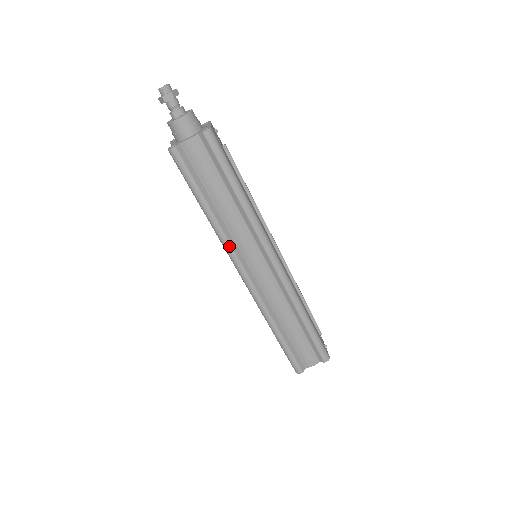
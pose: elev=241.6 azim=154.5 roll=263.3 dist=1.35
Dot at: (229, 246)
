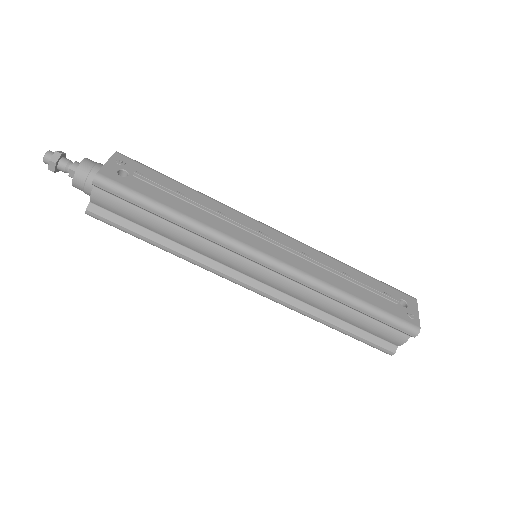
Dot at: (208, 268)
